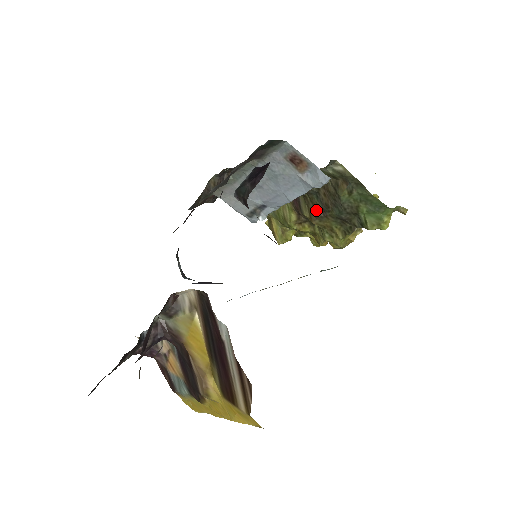
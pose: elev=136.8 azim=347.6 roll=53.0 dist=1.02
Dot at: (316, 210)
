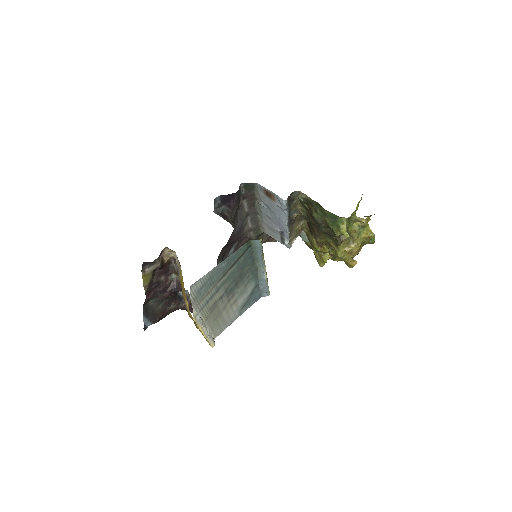
Dot at: (314, 231)
